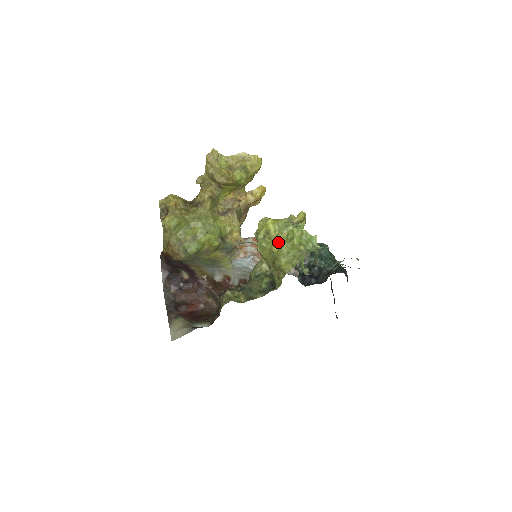
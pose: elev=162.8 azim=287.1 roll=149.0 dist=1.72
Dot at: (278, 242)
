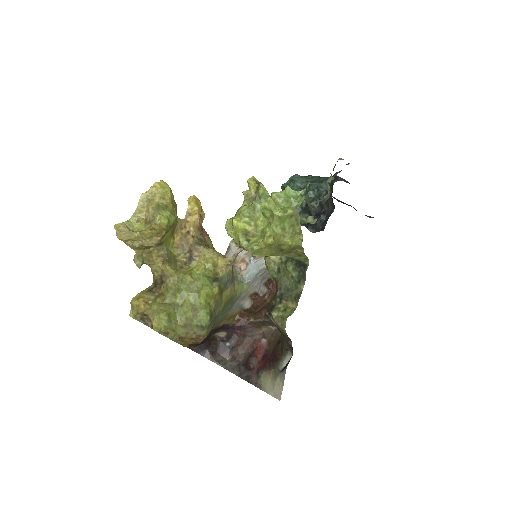
Dot at: (264, 231)
